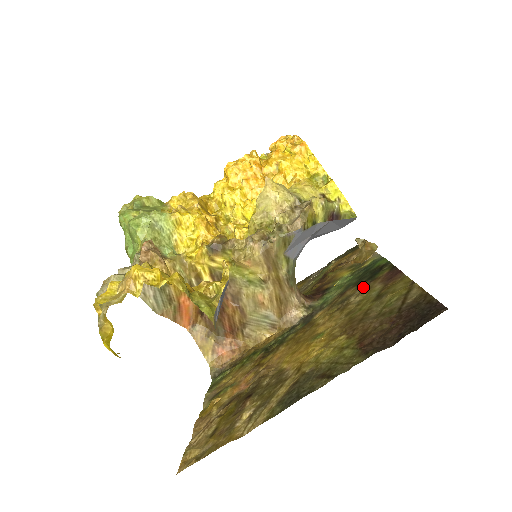
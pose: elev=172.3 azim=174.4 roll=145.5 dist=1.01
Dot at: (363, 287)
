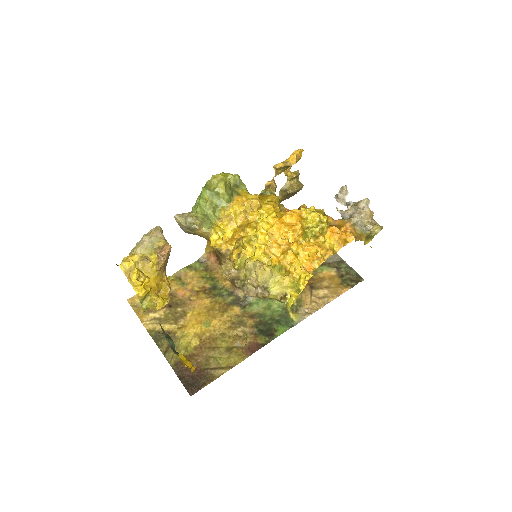
Dot at: (250, 331)
